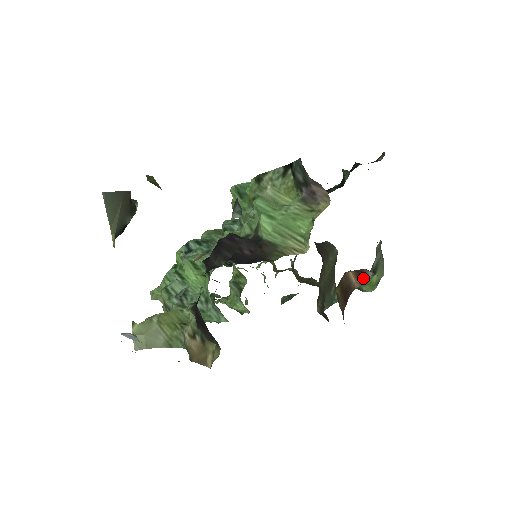
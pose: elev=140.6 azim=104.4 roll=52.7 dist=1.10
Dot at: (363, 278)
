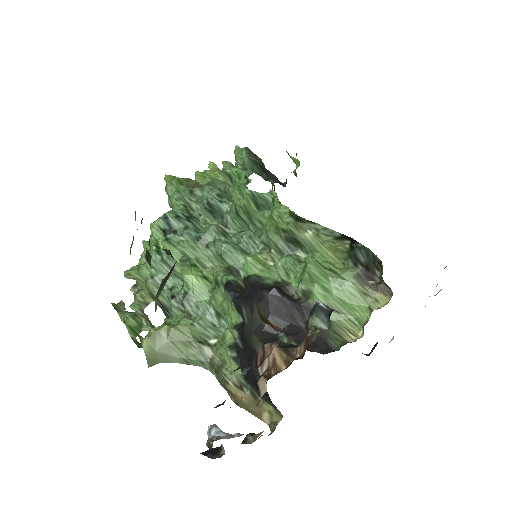
Dot at: occluded
